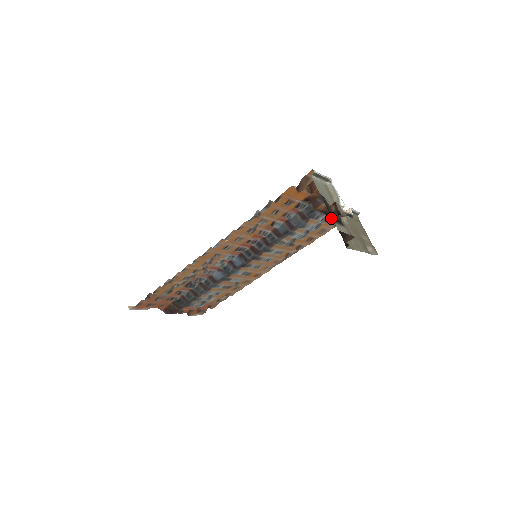
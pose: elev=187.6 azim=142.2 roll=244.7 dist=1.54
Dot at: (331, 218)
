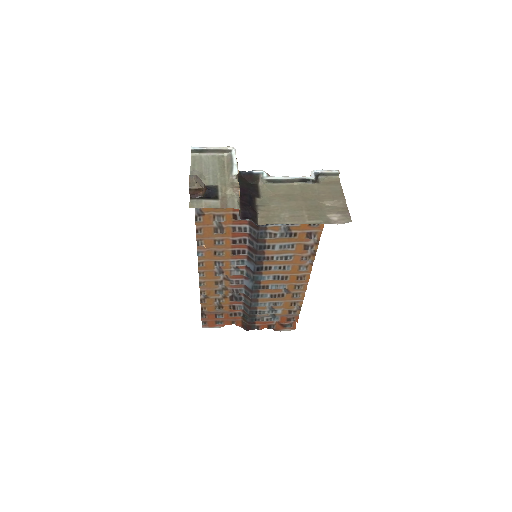
Dot at: occluded
